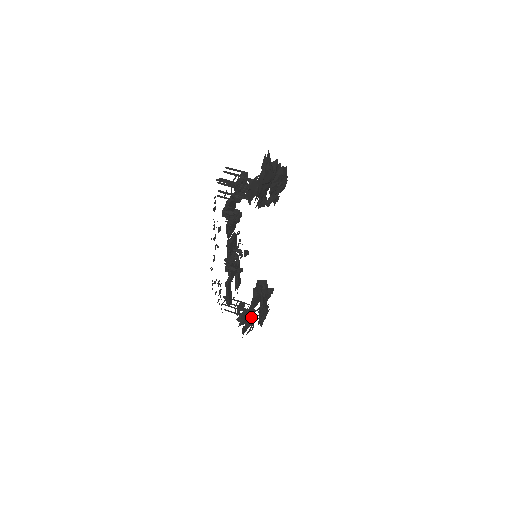
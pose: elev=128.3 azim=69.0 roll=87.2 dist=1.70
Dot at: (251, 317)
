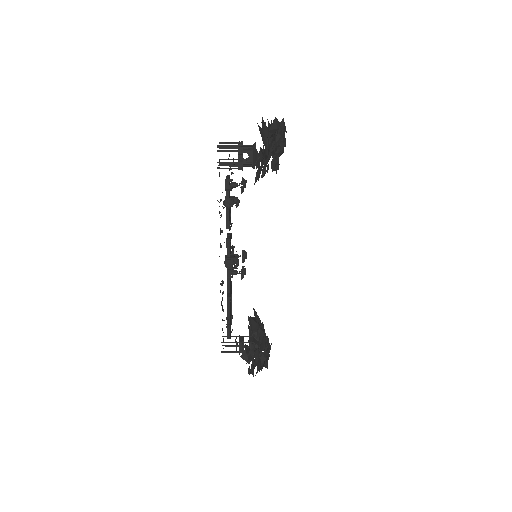
Dot at: (259, 345)
